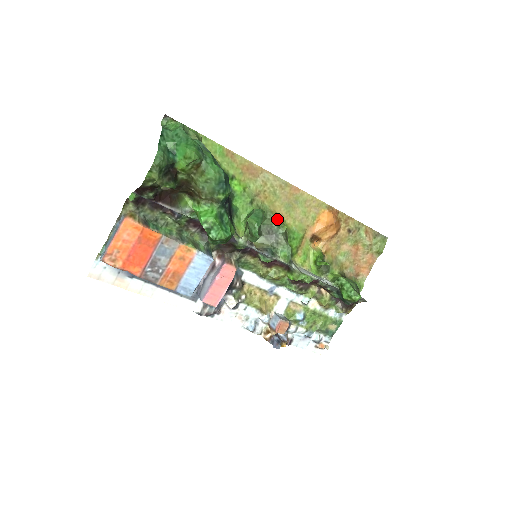
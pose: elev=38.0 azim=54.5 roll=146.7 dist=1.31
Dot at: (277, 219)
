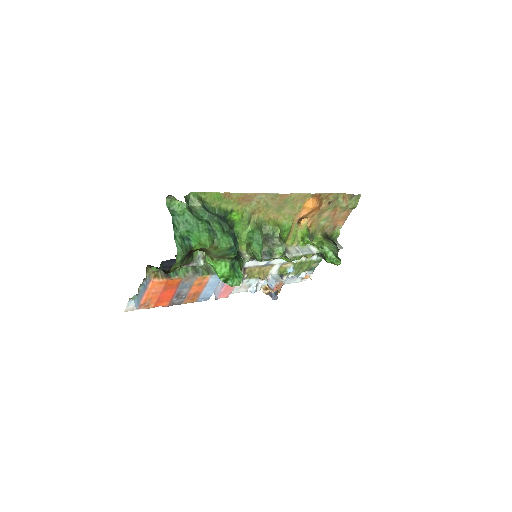
Dot at: (271, 225)
